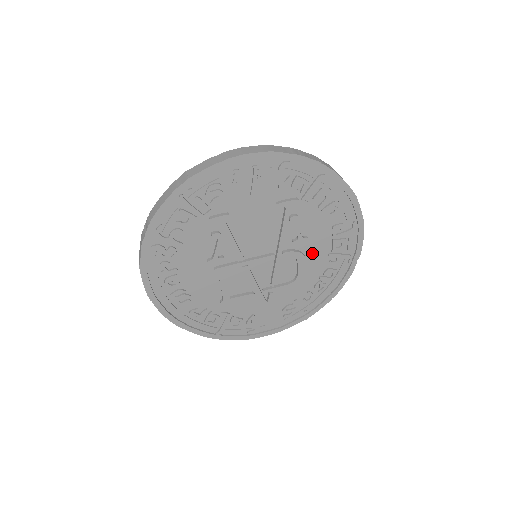
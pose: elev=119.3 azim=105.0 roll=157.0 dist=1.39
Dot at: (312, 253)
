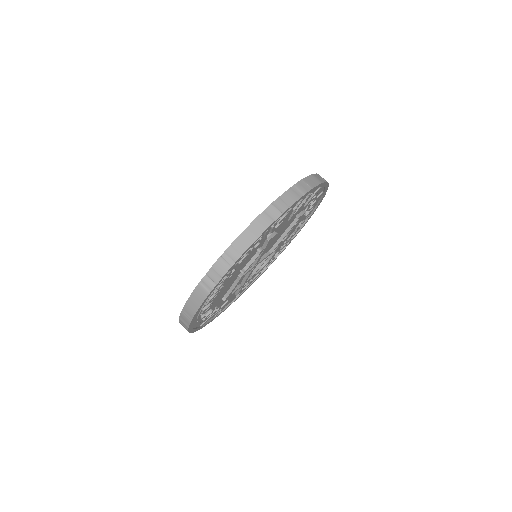
Dot at: (280, 244)
